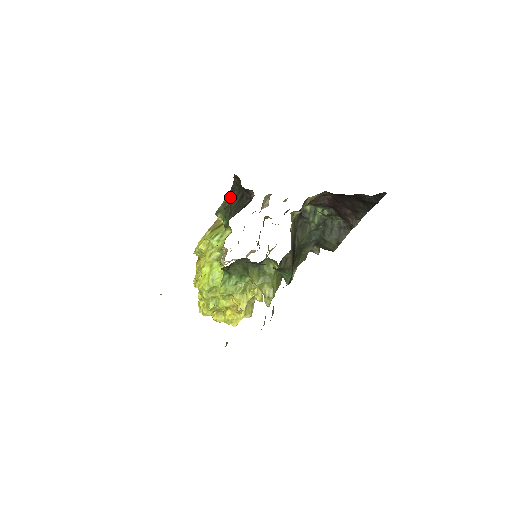
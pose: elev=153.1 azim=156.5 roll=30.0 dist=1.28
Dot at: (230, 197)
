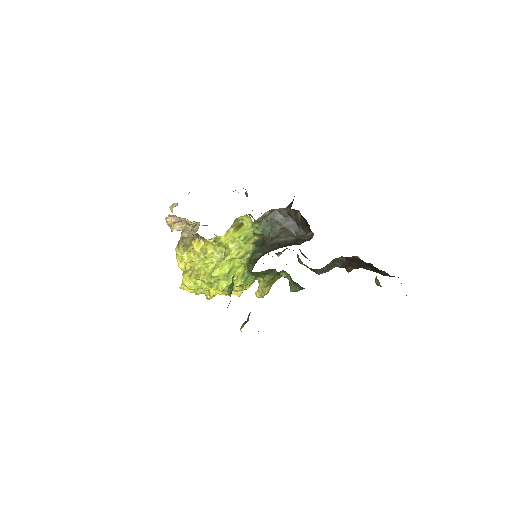
Dot at: (272, 215)
